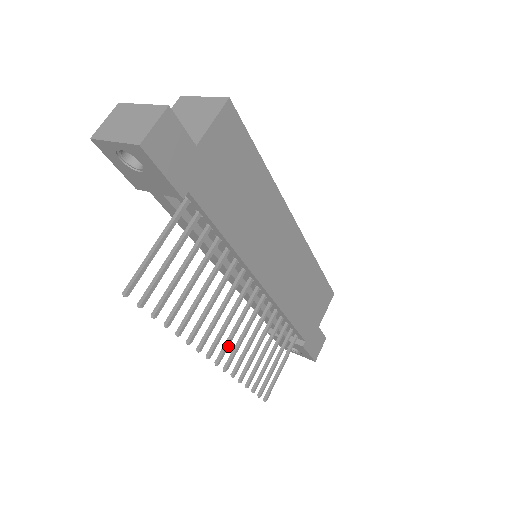
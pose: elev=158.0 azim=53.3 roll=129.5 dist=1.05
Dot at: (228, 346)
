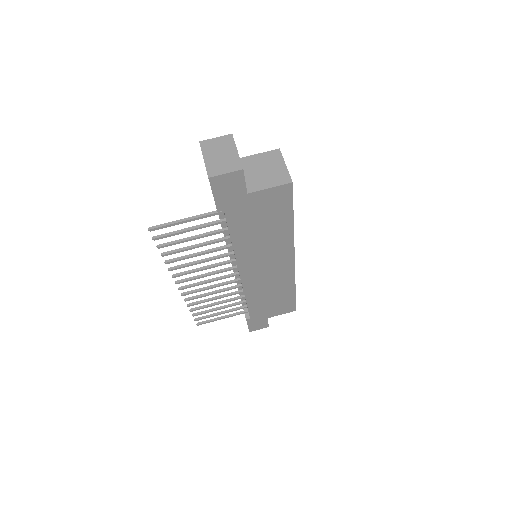
Dot at: (193, 286)
